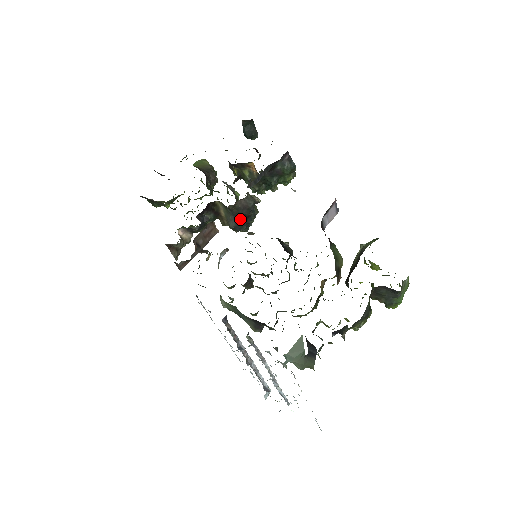
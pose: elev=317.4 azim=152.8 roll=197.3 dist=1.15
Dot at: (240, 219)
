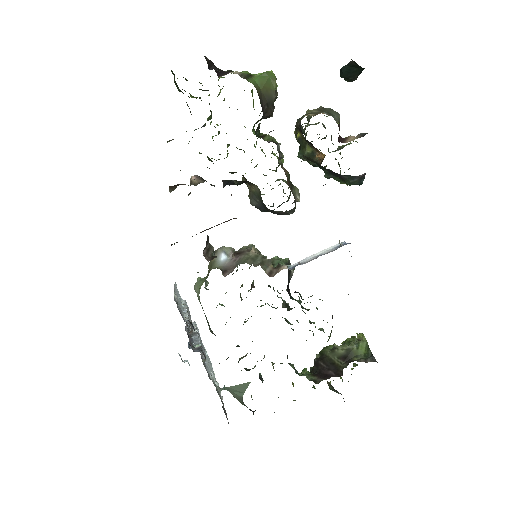
Dot at: (266, 211)
